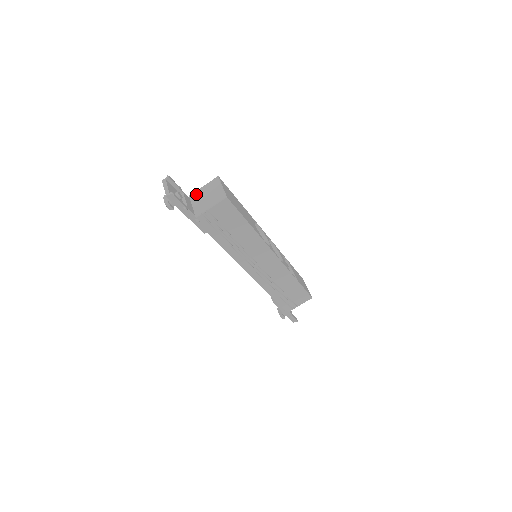
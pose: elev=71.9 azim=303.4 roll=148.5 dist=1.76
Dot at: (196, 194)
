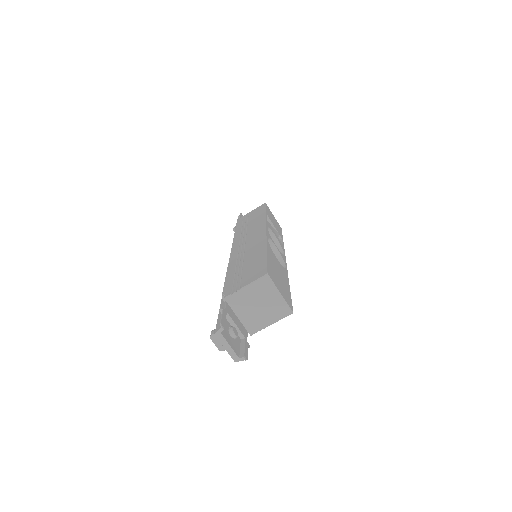
Dot at: (238, 300)
